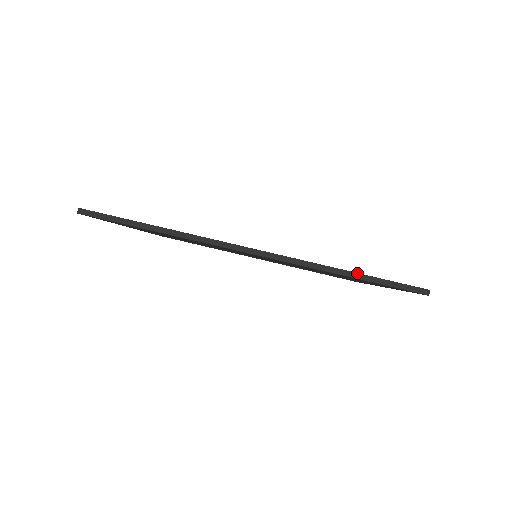
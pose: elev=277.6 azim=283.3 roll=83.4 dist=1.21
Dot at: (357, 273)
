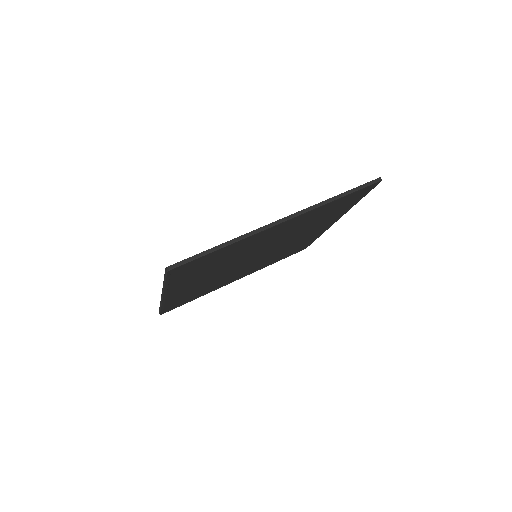
Dot at: (343, 193)
